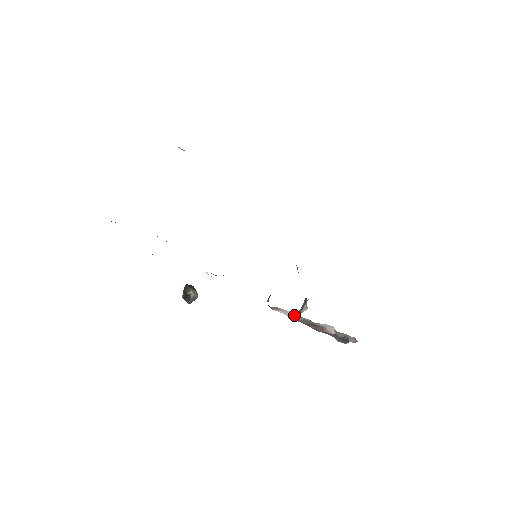
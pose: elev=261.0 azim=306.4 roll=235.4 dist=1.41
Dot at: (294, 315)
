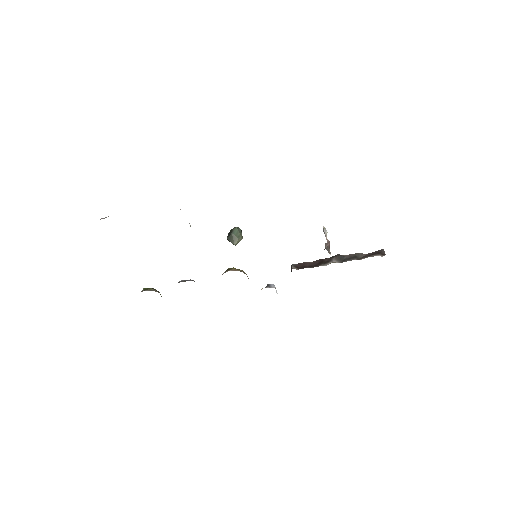
Dot at: occluded
